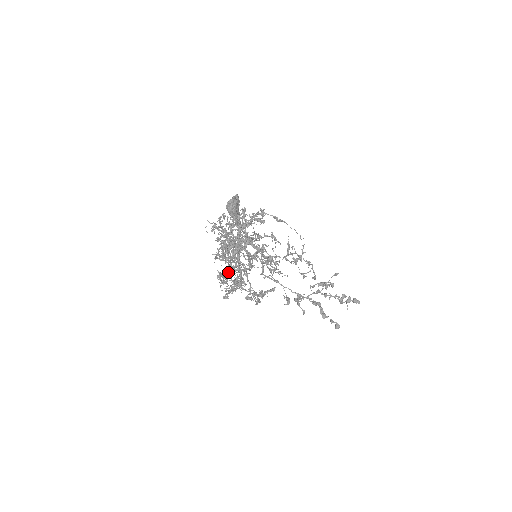
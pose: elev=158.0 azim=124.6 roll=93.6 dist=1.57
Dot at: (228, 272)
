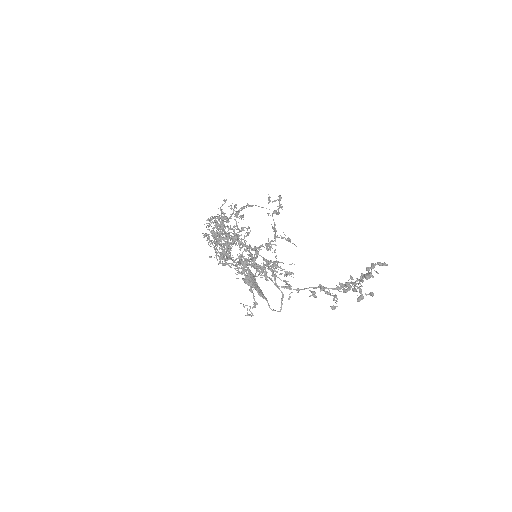
Dot at: (216, 236)
